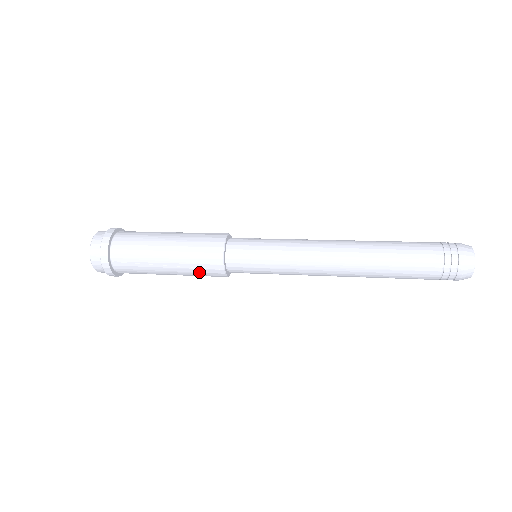
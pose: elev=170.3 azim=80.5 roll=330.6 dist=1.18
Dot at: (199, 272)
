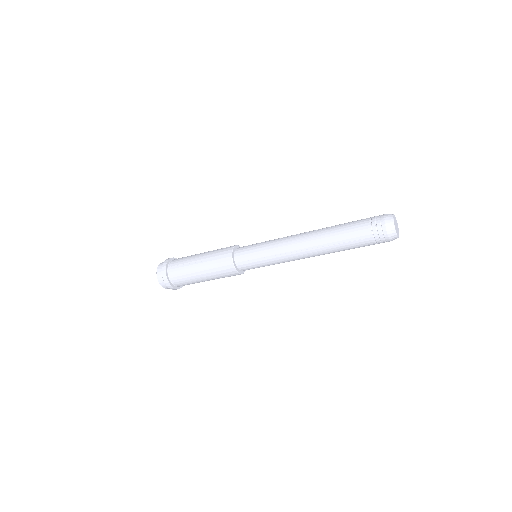
Dot at: (217, 263)
